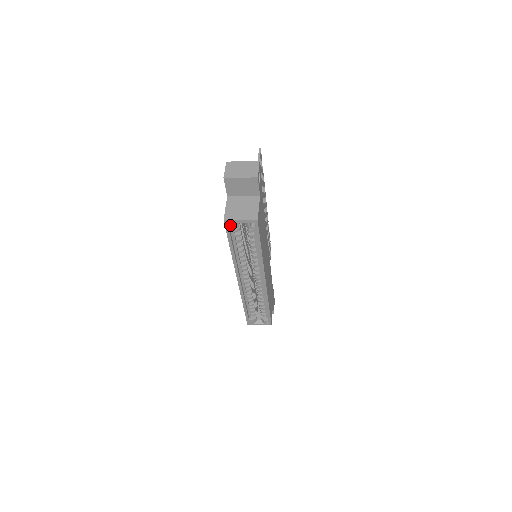
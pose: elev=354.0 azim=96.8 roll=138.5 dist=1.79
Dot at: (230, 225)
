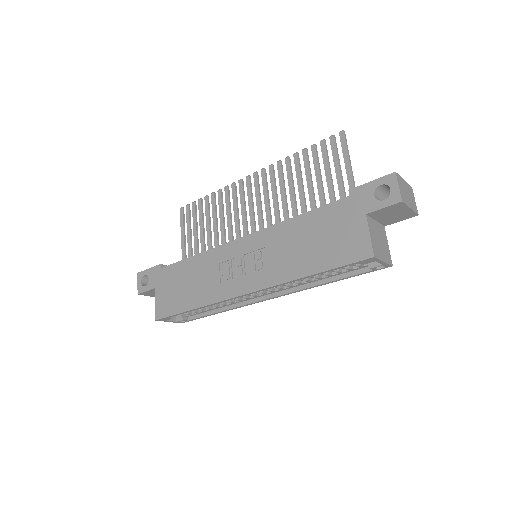
Dot at: (367, 261)
